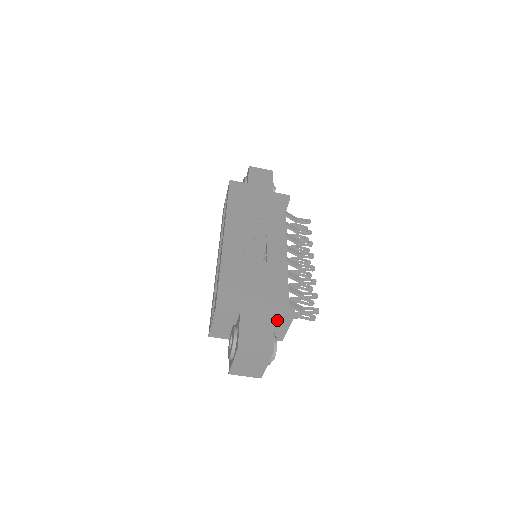
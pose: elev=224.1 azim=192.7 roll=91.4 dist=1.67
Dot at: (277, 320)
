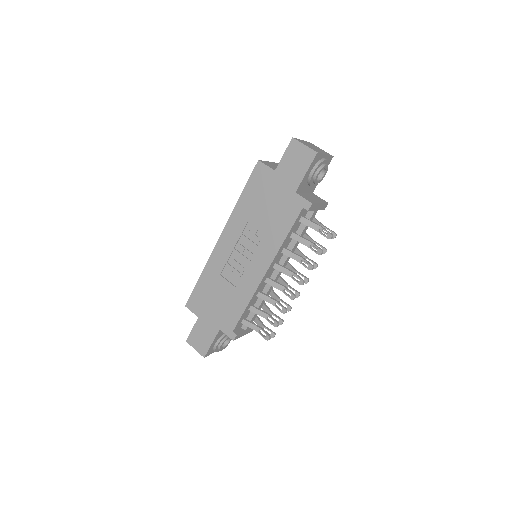
Dot at: occluded
